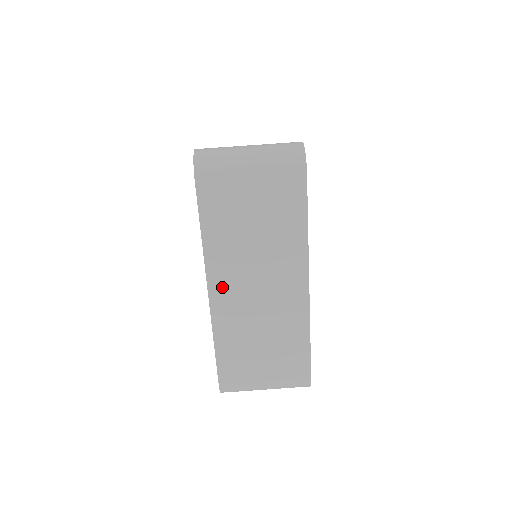
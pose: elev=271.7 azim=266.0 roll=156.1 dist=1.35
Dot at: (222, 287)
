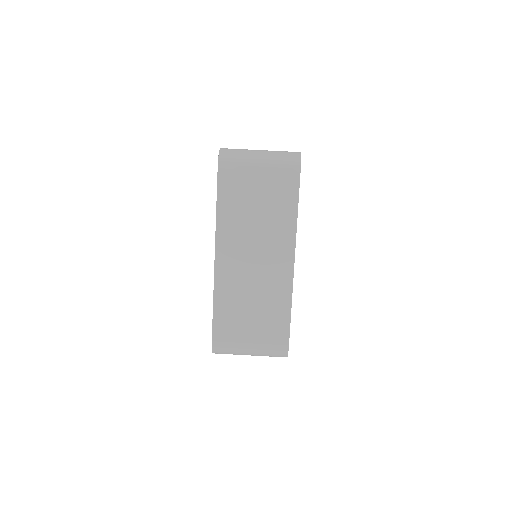
Dot at: (226, 254)
